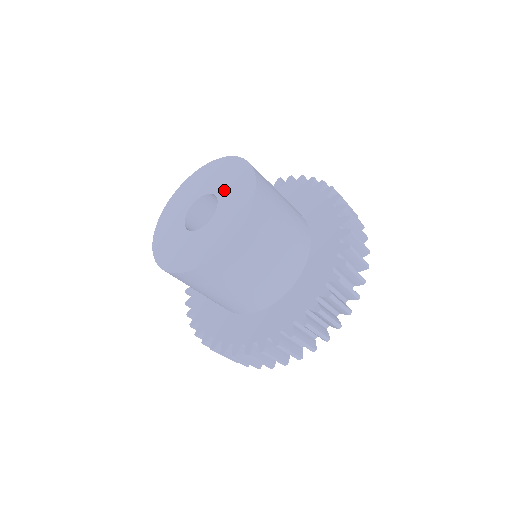
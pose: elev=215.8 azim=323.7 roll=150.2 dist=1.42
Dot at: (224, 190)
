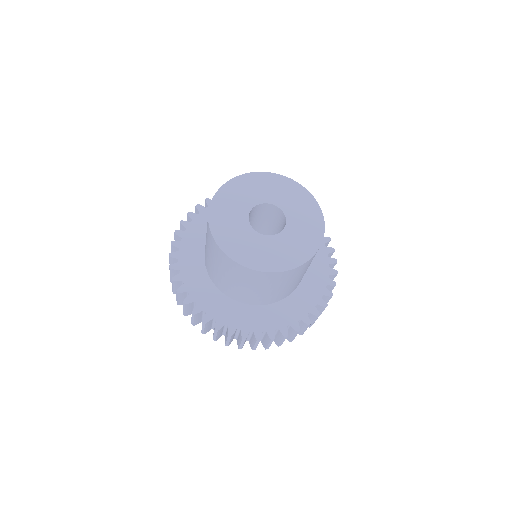
Dot at: (273, 197)
